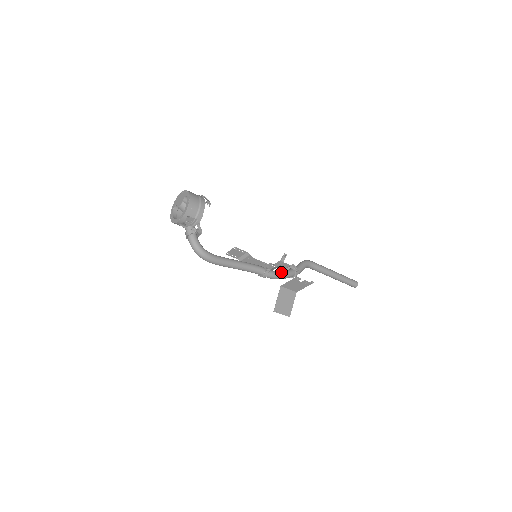
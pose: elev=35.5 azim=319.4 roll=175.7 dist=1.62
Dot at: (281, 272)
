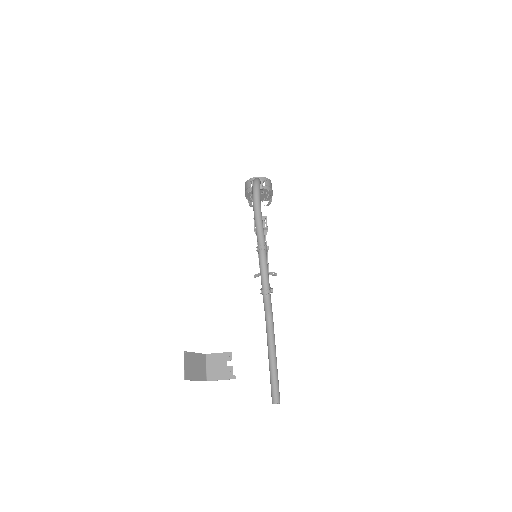
Dot at: occluded
